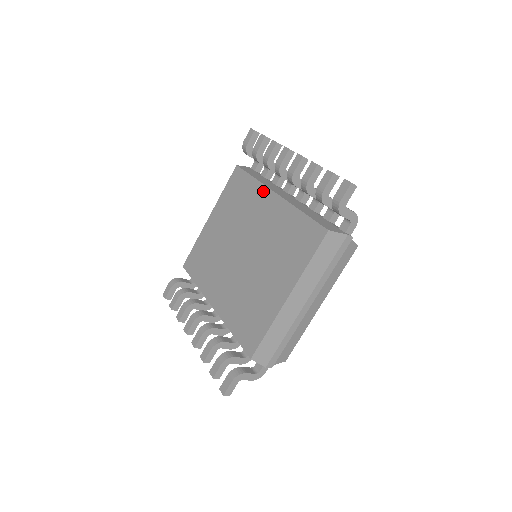
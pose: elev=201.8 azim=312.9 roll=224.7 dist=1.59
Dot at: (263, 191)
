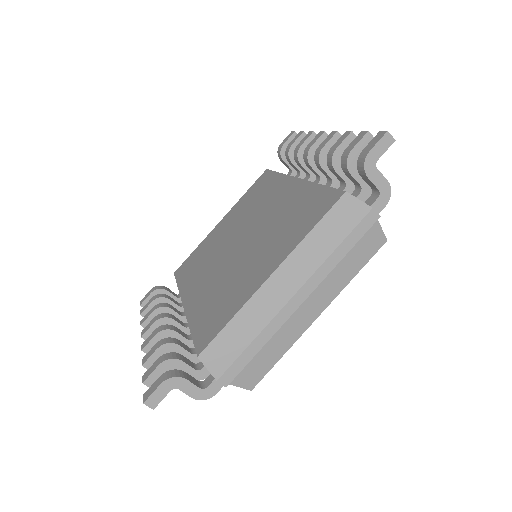
Dot at: (284, 180)
